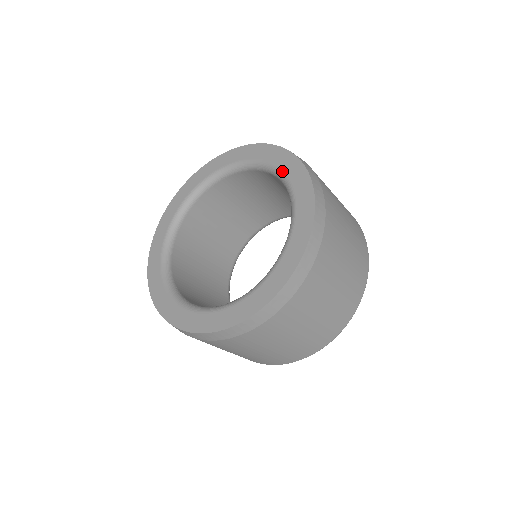
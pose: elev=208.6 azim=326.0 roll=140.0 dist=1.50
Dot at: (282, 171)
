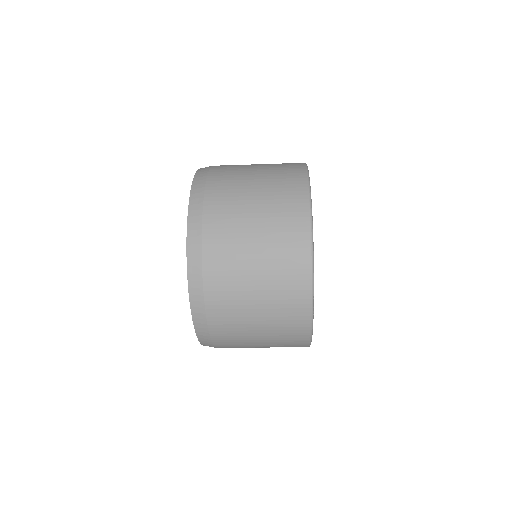
Dot at: occluded
